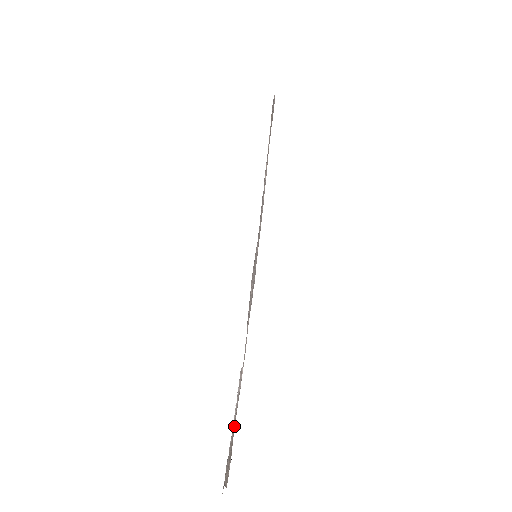
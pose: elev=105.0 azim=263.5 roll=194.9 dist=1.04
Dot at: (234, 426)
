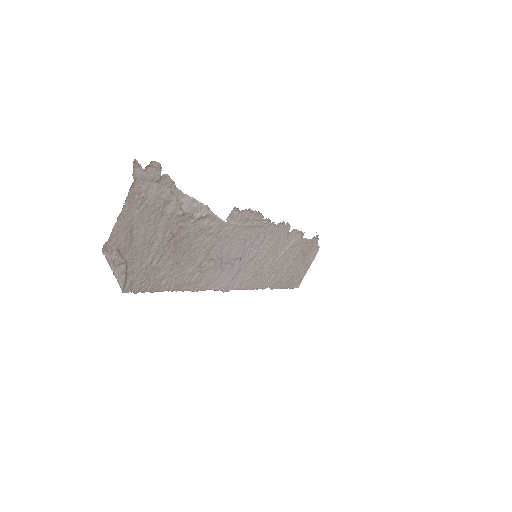
Dot at: (167, 221)
